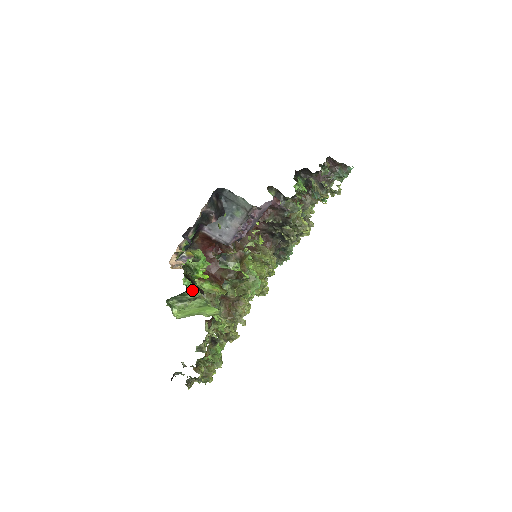
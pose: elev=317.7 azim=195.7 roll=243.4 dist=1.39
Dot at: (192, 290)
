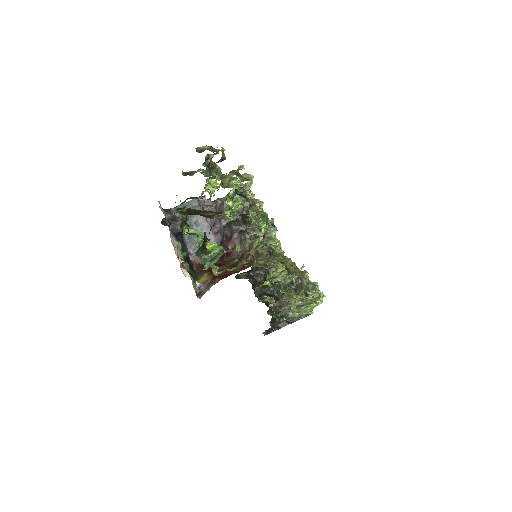
Dot at: (213, 250)
